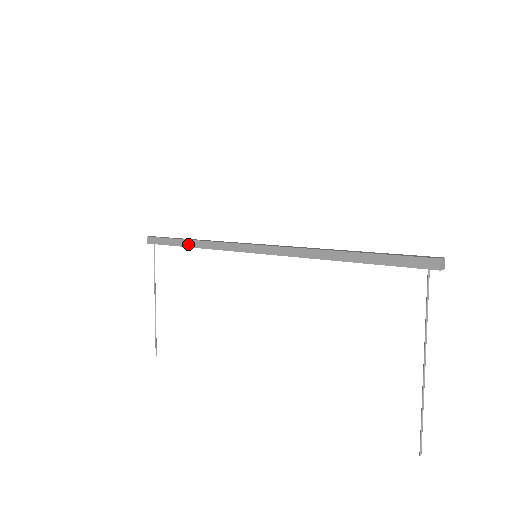
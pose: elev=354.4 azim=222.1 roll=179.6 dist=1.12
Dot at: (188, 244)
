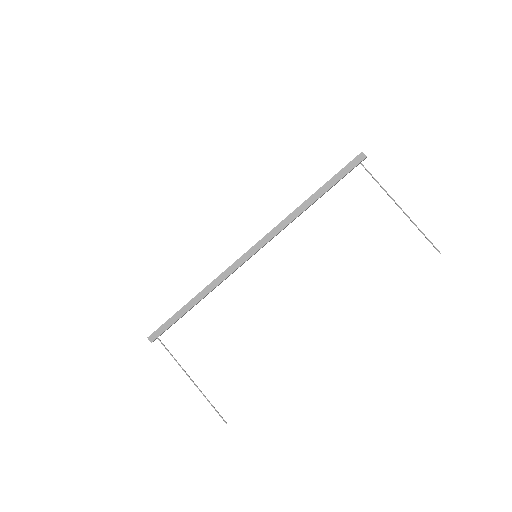
Dot at: (194, 302)
